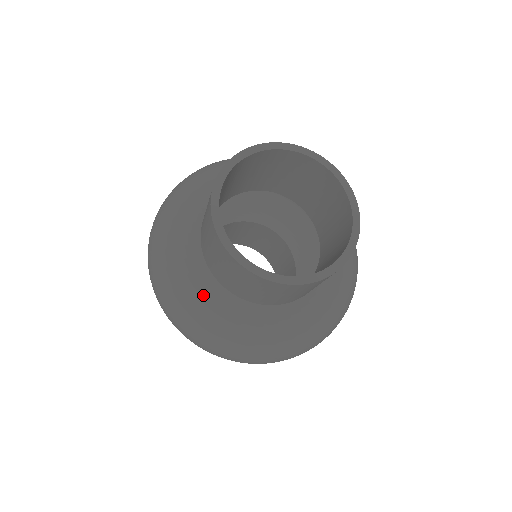
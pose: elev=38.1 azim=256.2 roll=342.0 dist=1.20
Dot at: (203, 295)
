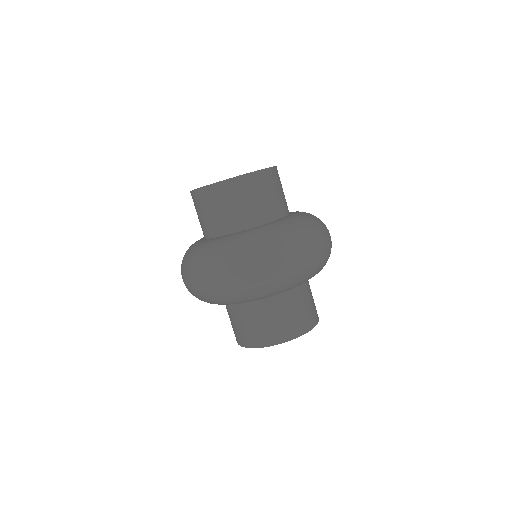
Dot at: (199, 245)
